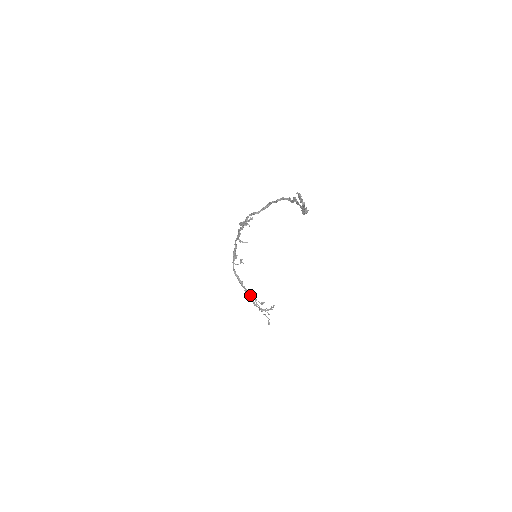
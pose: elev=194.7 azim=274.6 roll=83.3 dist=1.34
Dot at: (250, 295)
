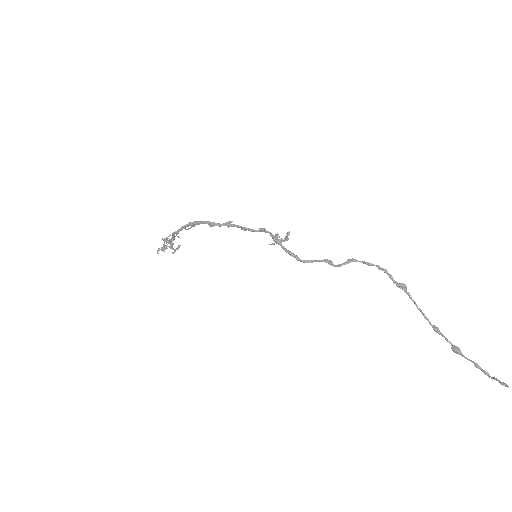
Dot at: (171, 245)
